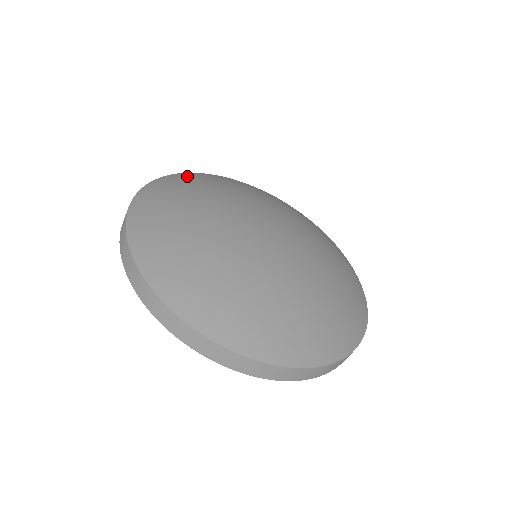
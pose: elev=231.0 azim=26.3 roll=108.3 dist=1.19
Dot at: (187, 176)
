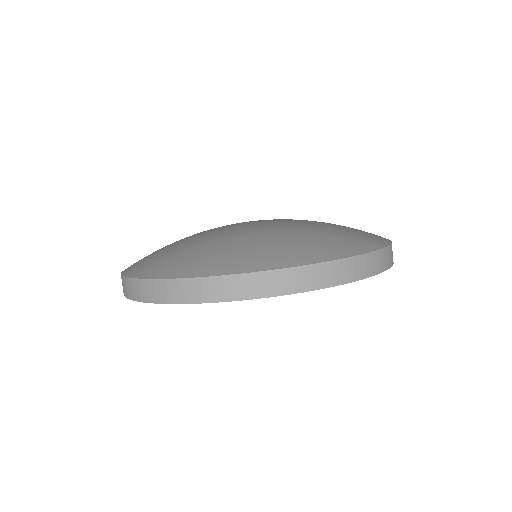
Dot at: occluded
